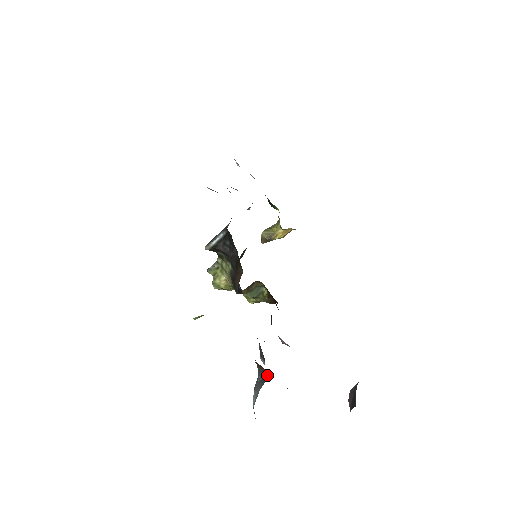
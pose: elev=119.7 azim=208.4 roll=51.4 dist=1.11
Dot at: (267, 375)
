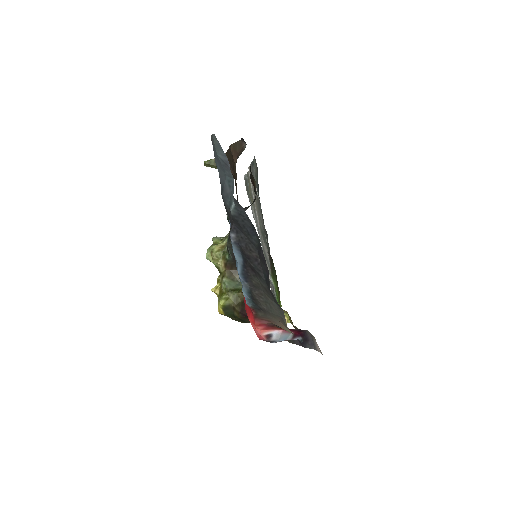
Dot at: (245, 147)
